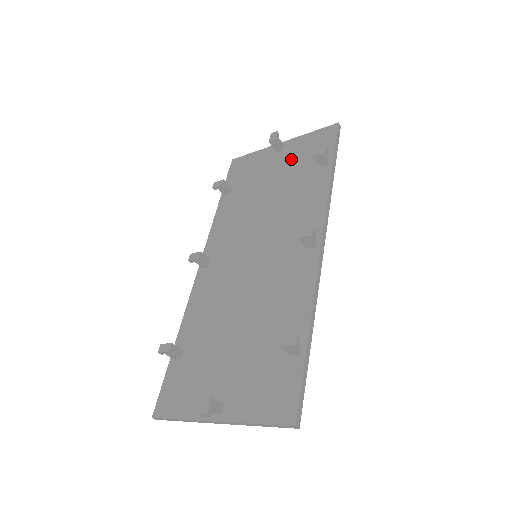
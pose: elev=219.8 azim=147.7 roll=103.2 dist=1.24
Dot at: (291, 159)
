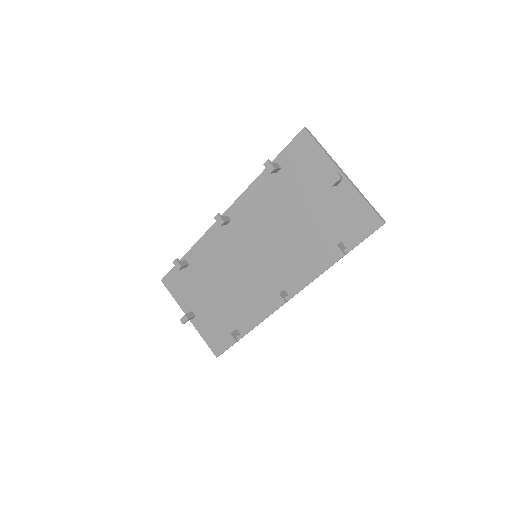
Dot at: (332, 207)
